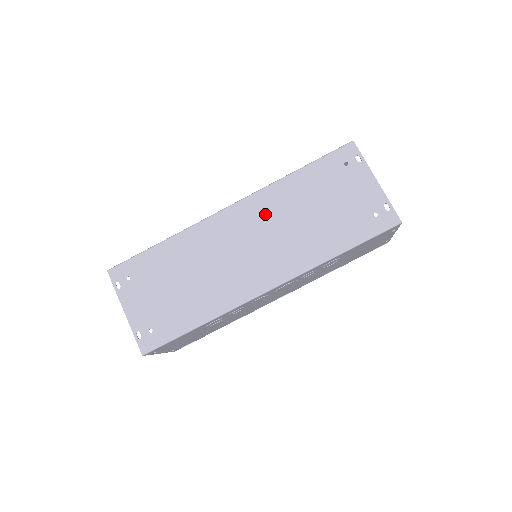
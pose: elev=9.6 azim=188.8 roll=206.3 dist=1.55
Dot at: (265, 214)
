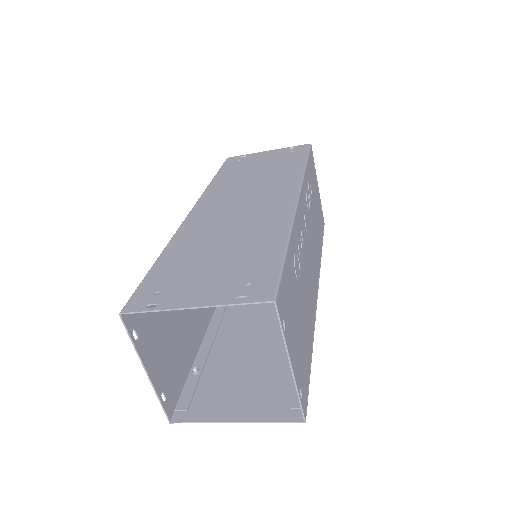
Dot at: (225, 193)
